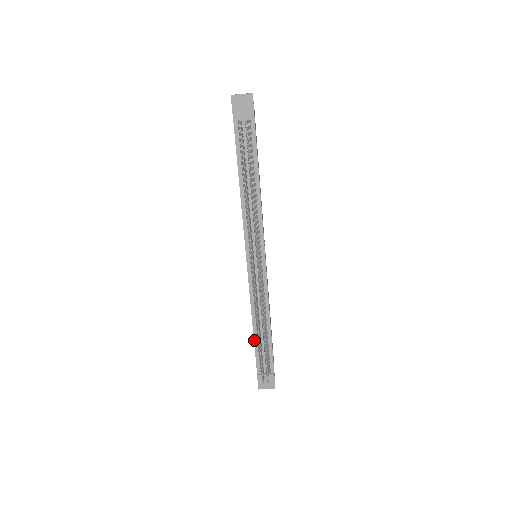
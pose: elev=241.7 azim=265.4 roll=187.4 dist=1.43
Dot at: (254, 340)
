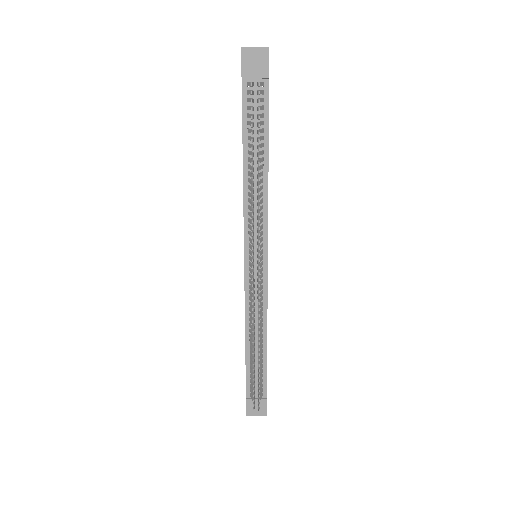
Dot at: (246, 358)
